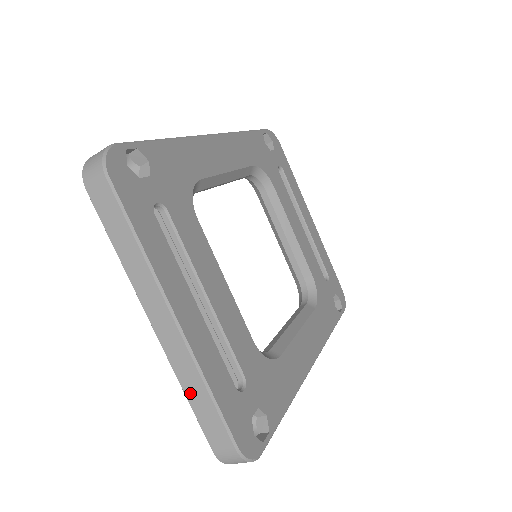
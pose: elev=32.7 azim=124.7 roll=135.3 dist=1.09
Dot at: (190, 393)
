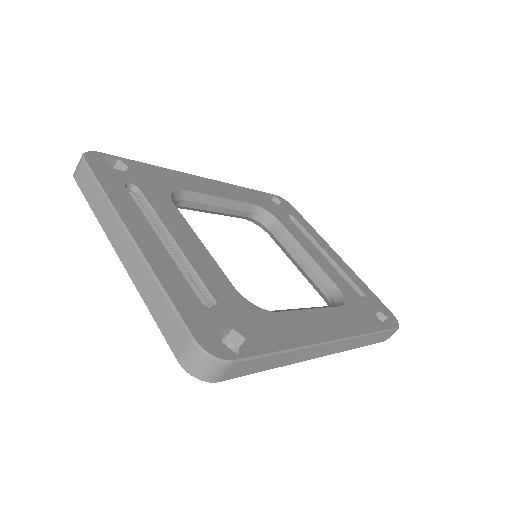
Dot at: (150, 303)
